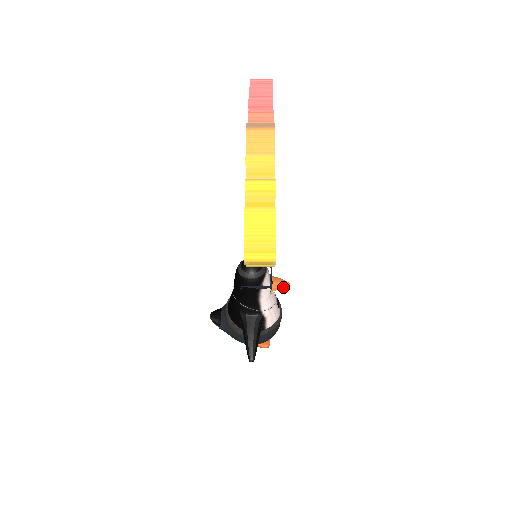
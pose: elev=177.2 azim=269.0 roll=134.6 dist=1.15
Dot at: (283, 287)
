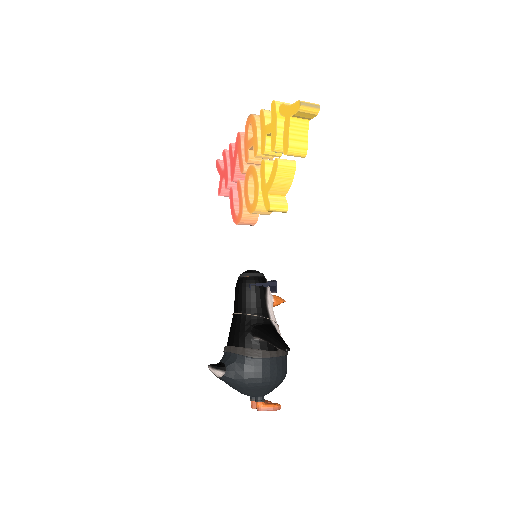
Dot at: (282, 301)
